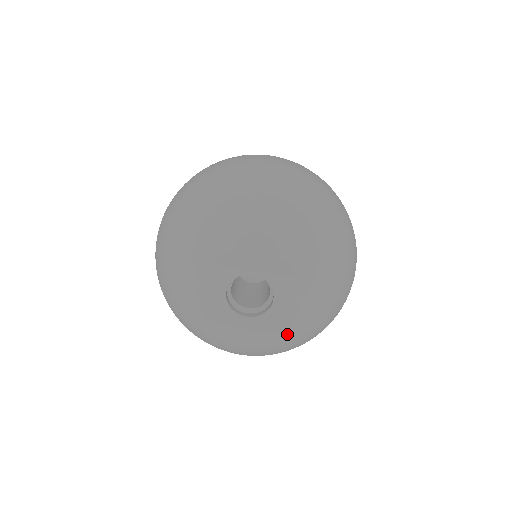
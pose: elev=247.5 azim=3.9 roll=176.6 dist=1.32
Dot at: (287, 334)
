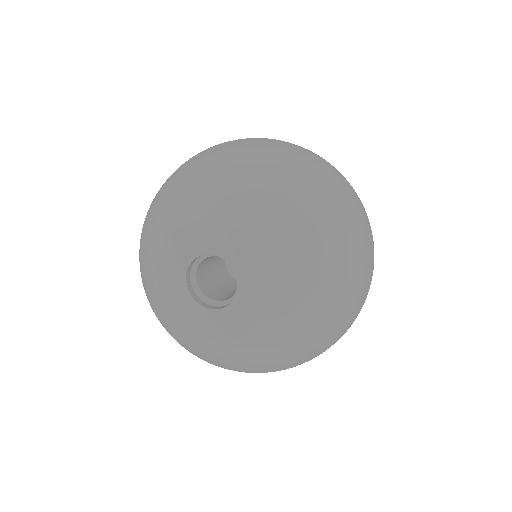
Dot at: (223, 347)
